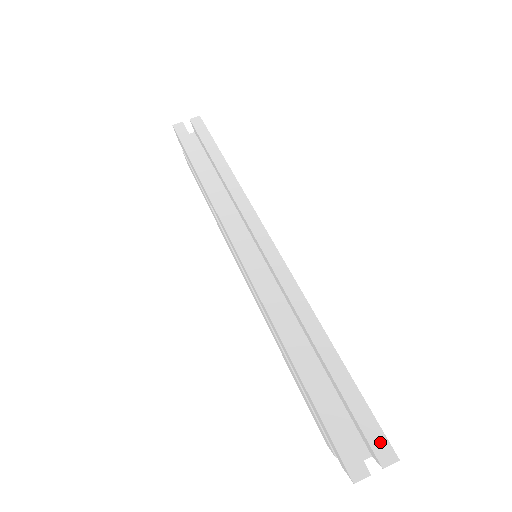
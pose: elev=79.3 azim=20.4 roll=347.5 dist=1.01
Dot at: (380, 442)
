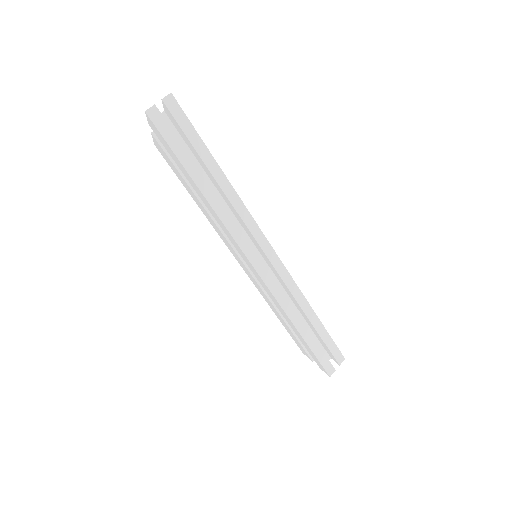
Dot at: (338, 355)
